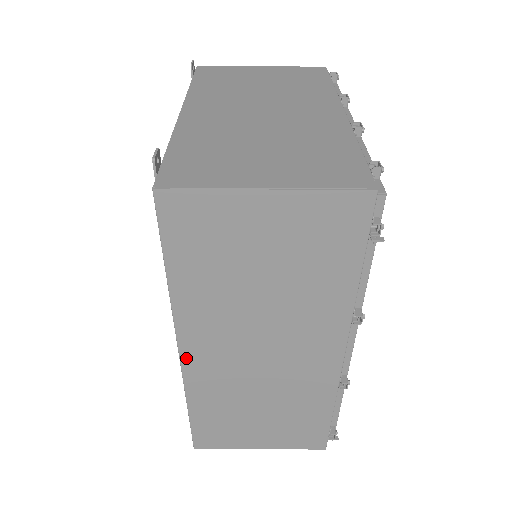
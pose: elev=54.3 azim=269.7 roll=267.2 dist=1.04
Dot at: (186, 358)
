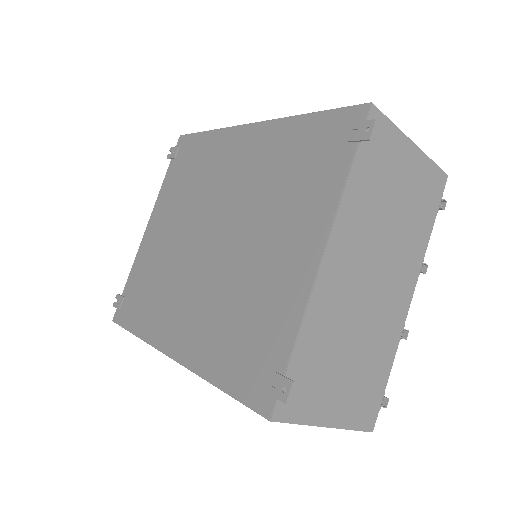
Dot at: occluded
